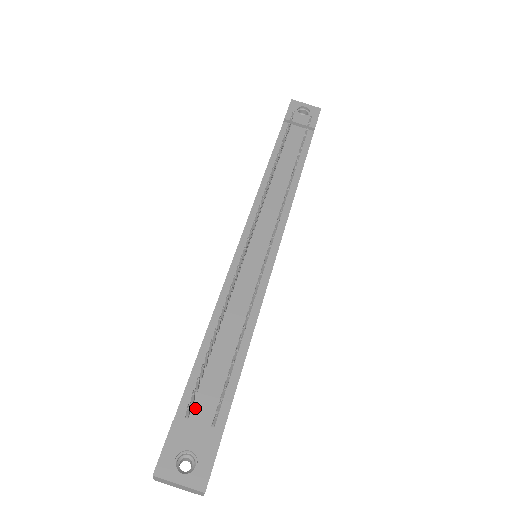
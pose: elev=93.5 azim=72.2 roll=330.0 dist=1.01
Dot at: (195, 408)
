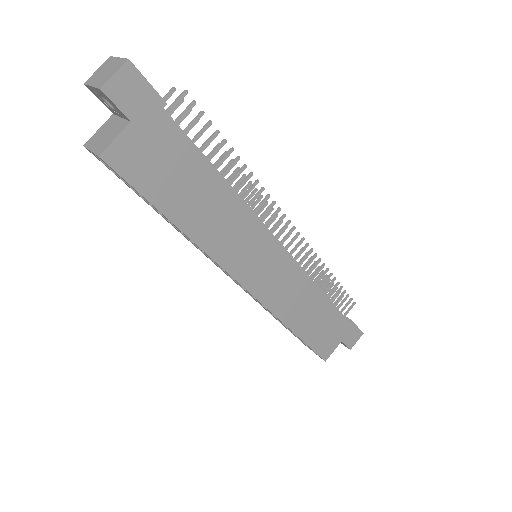
Dot at: occluded
